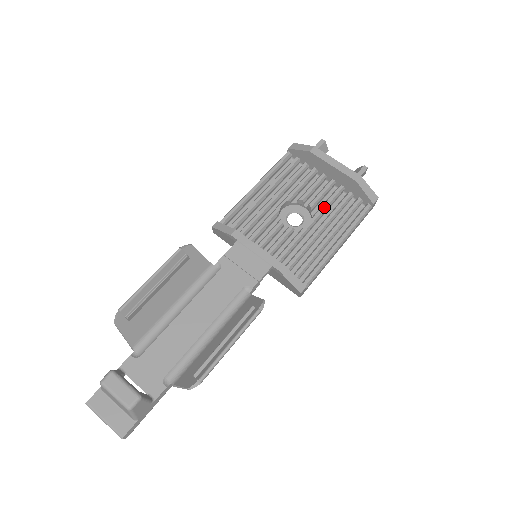
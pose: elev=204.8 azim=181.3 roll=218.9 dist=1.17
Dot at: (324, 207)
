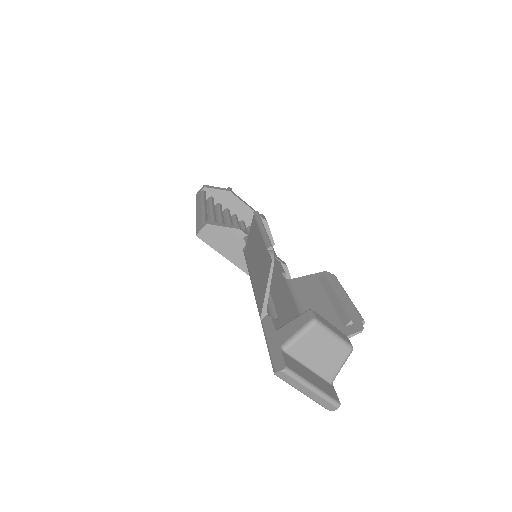
Dot at: occluded
